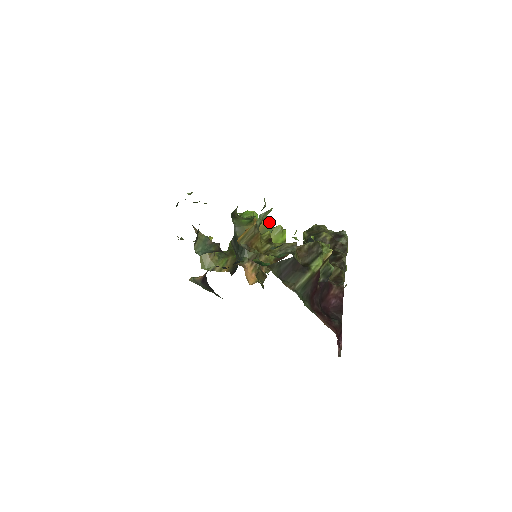
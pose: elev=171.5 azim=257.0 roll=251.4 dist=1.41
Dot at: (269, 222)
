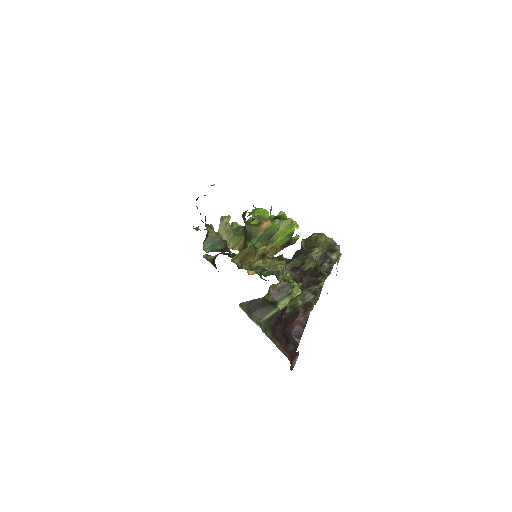
Dot at: (275, 224)
